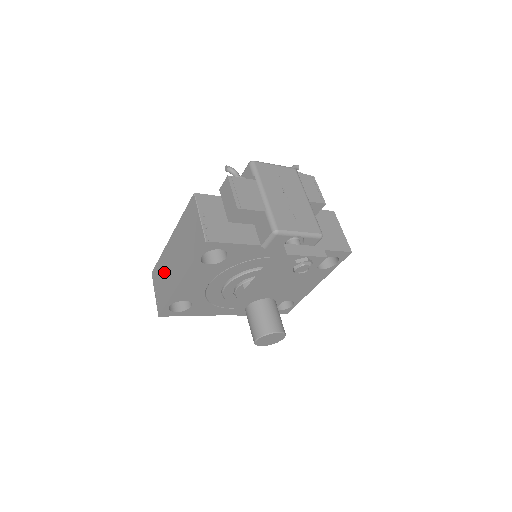
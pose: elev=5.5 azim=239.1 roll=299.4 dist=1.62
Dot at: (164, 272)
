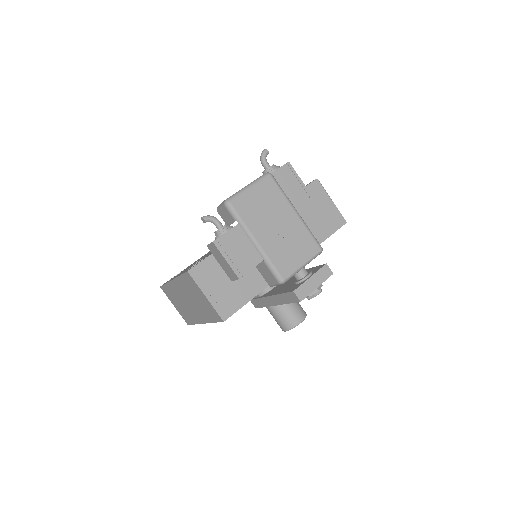
Dot at: (178, 300)
